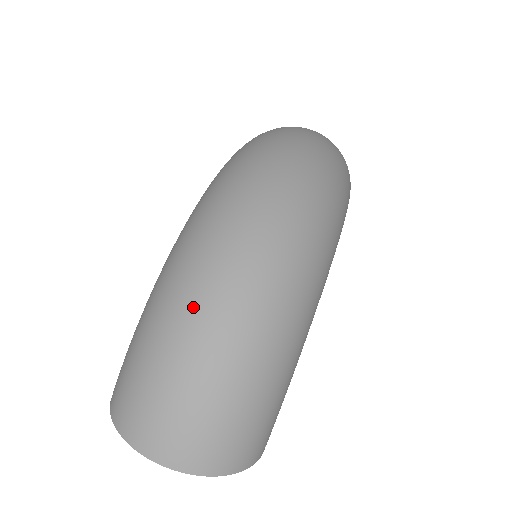
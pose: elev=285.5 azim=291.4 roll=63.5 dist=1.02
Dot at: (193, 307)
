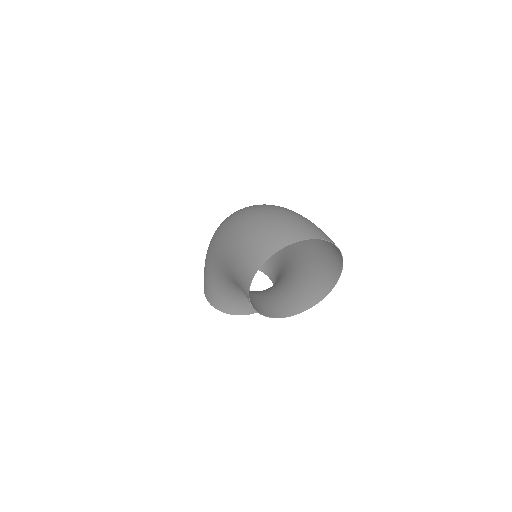
Dot at: (254, 211)
